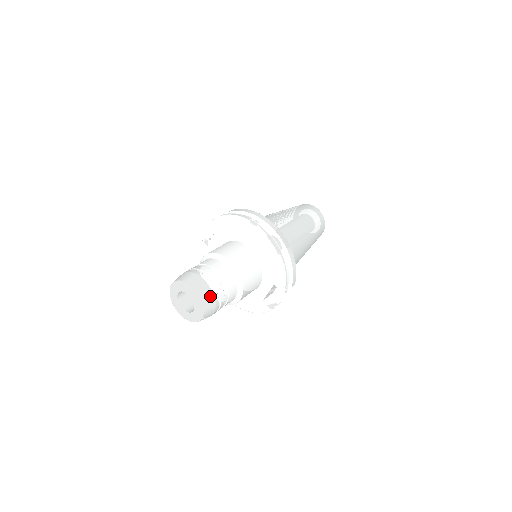
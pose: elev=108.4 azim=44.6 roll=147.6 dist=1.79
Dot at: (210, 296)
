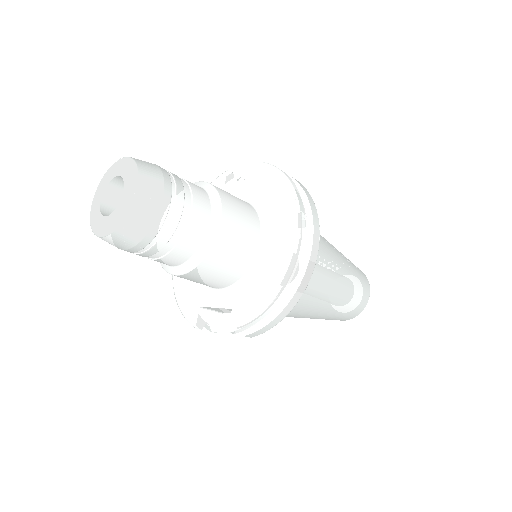
Dot at: (143, 226)
